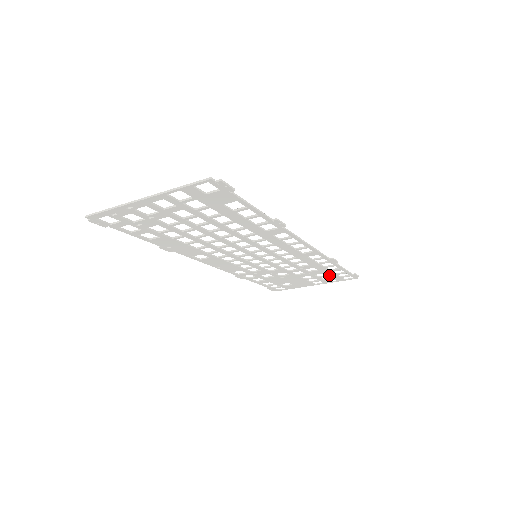
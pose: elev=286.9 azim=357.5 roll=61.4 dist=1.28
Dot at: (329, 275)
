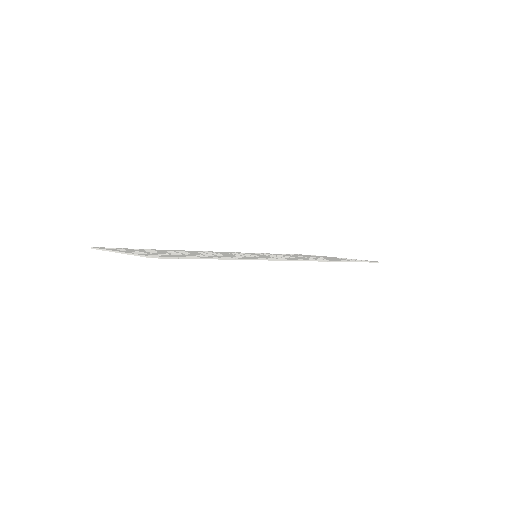
Dot at: occluded
